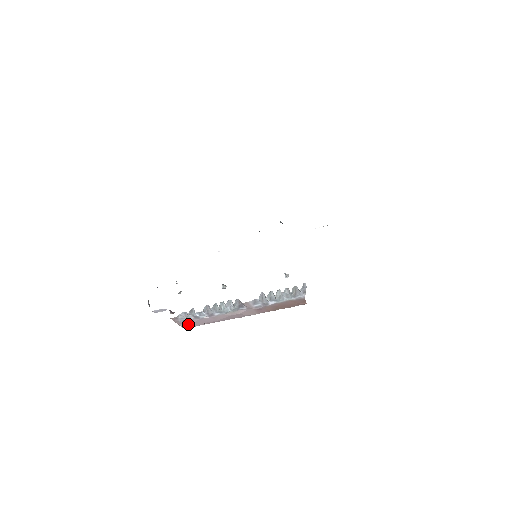
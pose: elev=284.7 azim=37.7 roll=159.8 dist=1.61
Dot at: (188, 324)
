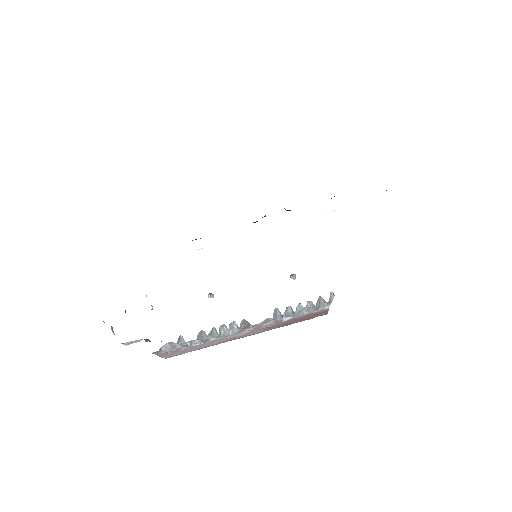
Dot at: (172, 354)
